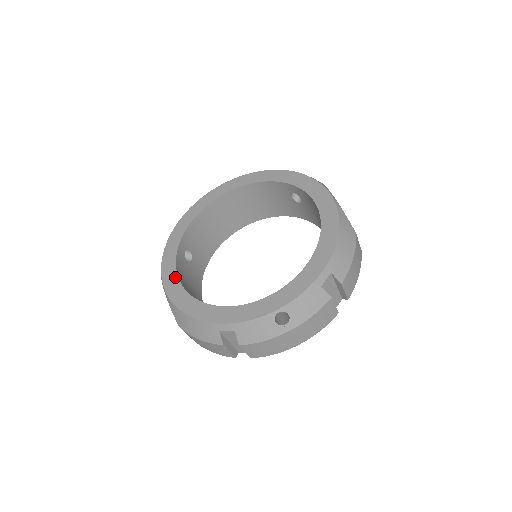
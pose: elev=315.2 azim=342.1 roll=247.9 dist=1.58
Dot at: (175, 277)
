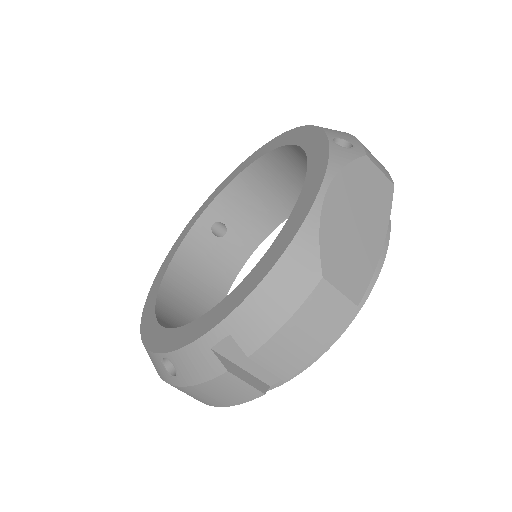
Dot at: (172, 256)
